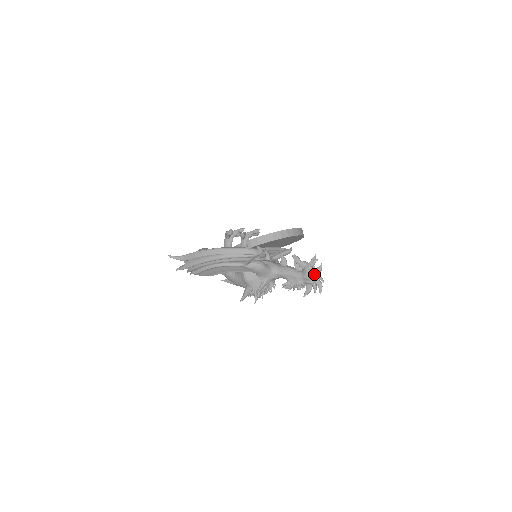
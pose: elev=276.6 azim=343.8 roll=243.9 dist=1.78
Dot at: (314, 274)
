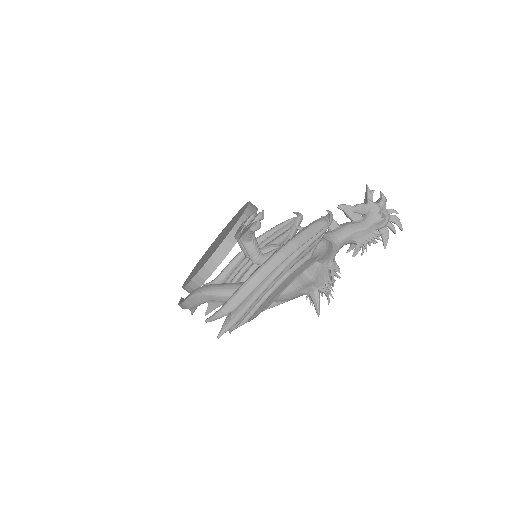
Dot at: (383, 210)
